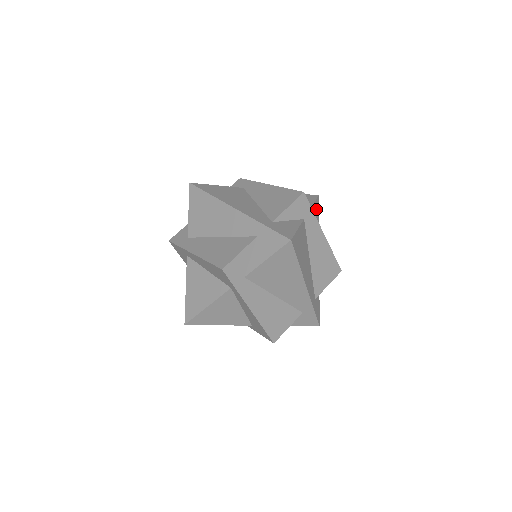
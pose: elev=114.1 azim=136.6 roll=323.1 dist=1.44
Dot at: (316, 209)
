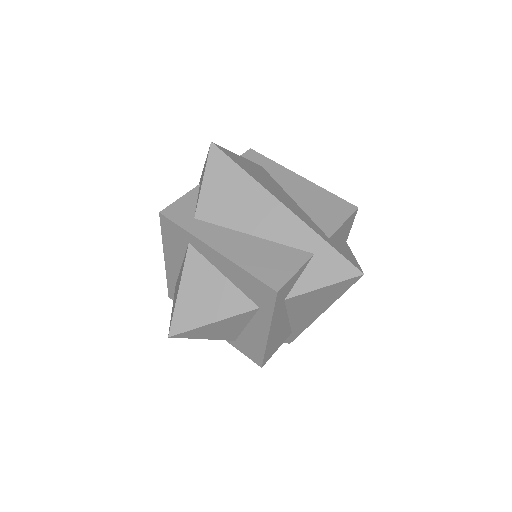
Dot at: occluded
